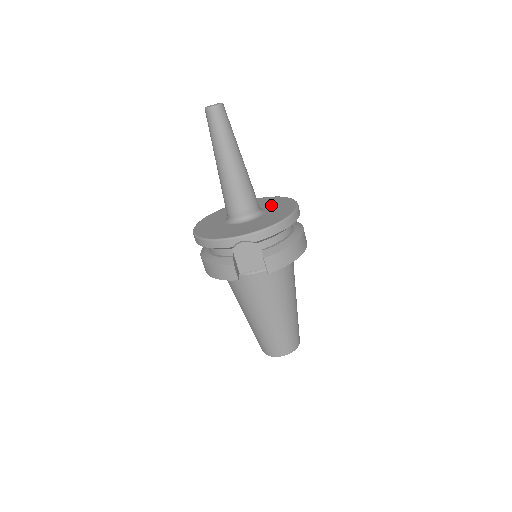
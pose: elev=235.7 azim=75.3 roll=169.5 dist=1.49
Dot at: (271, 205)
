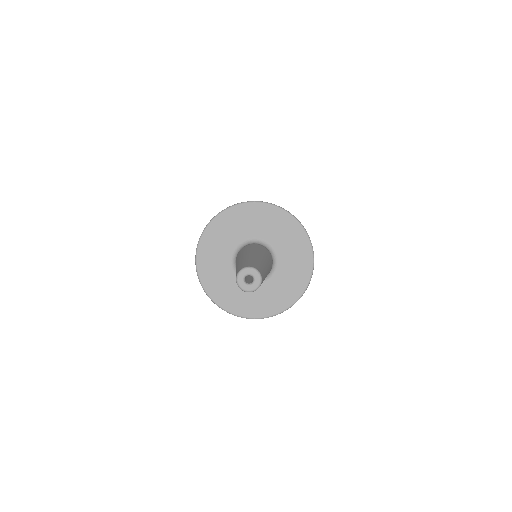
Dot at: (284, 245)
